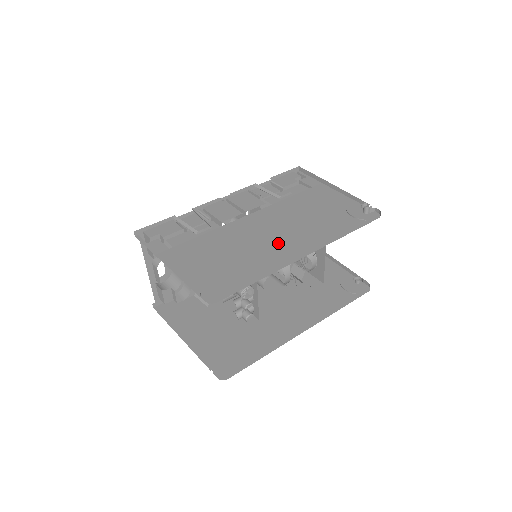
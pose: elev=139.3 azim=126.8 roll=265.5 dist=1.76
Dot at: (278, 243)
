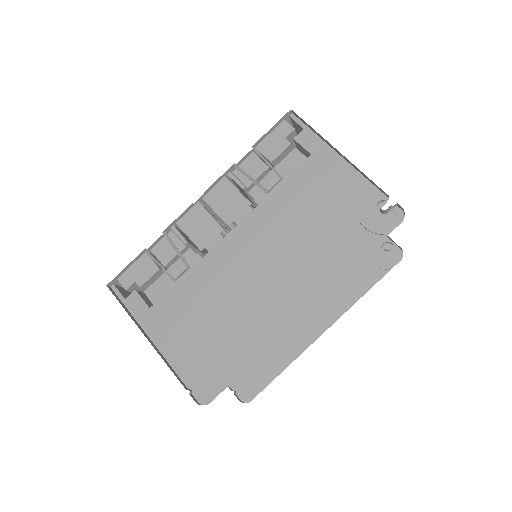
Dot at: (270, 290)
